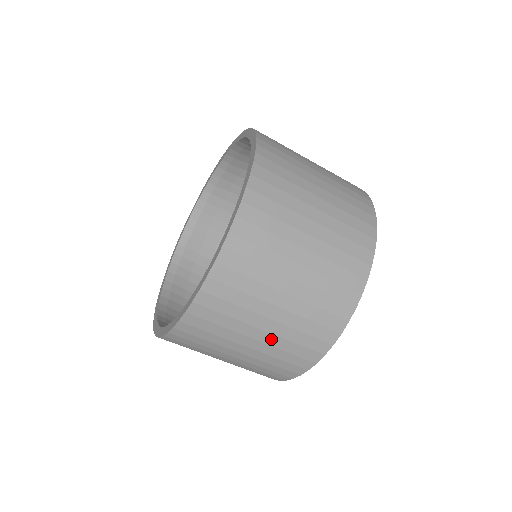
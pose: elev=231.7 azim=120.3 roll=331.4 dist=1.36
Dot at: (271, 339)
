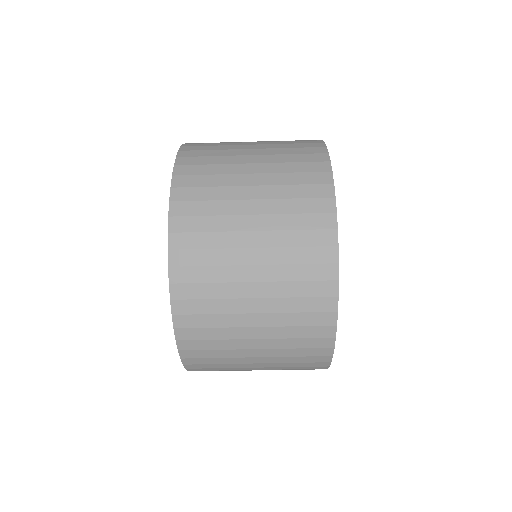
Dot at: occluded
